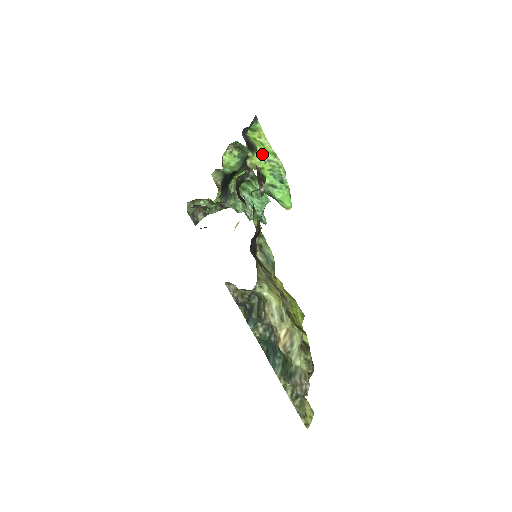
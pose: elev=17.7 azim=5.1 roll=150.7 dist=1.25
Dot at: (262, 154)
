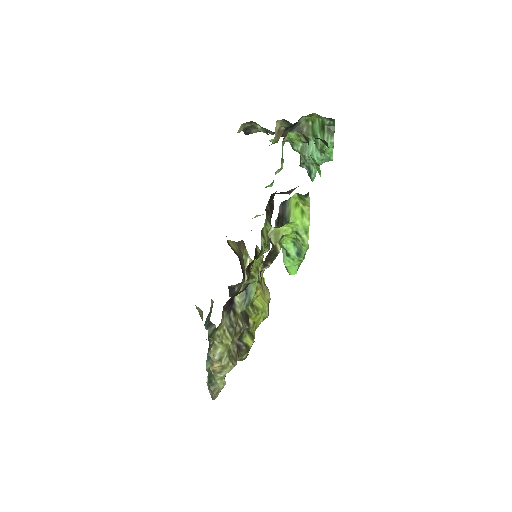
Dot at: (293, 225)
